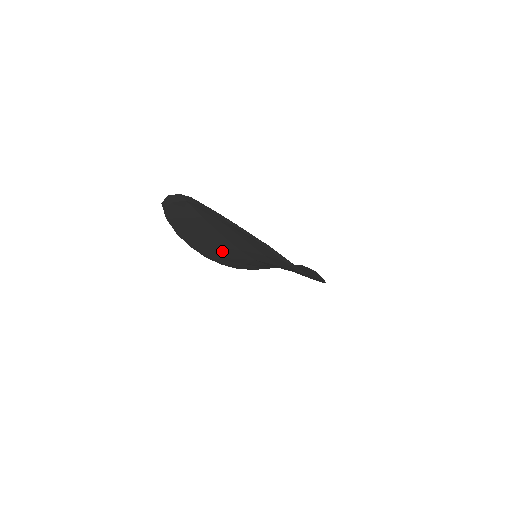
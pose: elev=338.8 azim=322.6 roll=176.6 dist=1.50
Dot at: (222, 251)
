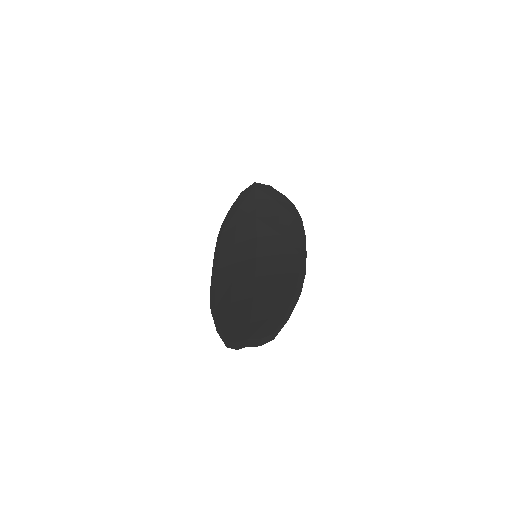
Dot at: (235, 278)
